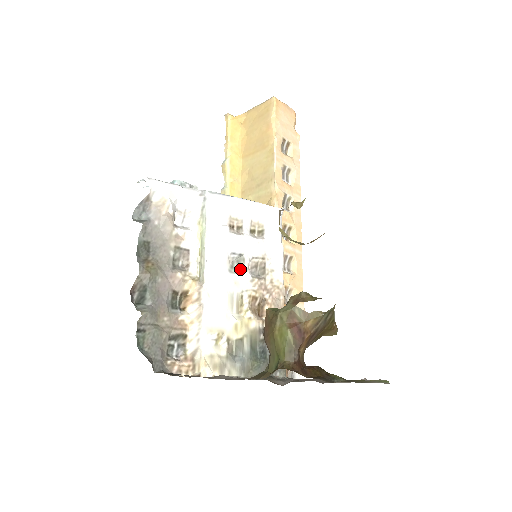
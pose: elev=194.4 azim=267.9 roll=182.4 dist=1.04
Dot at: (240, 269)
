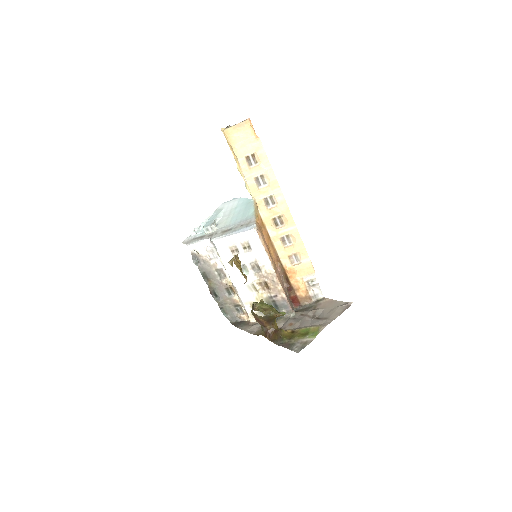
Dot at: (247, 271)
